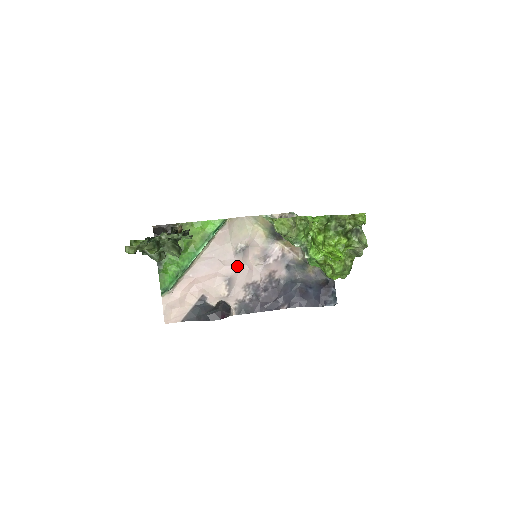
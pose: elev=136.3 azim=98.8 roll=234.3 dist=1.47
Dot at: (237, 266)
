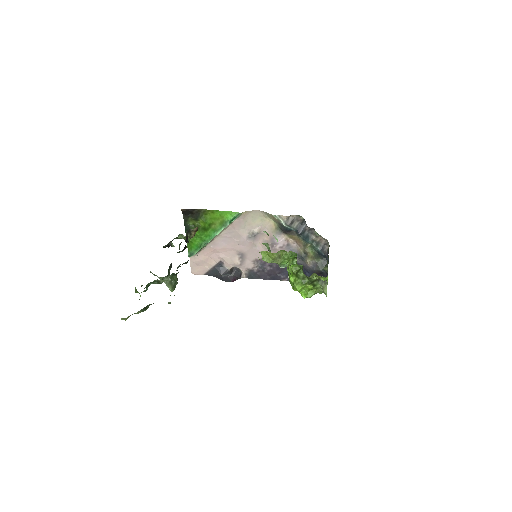
Dot at: (249, 246)
